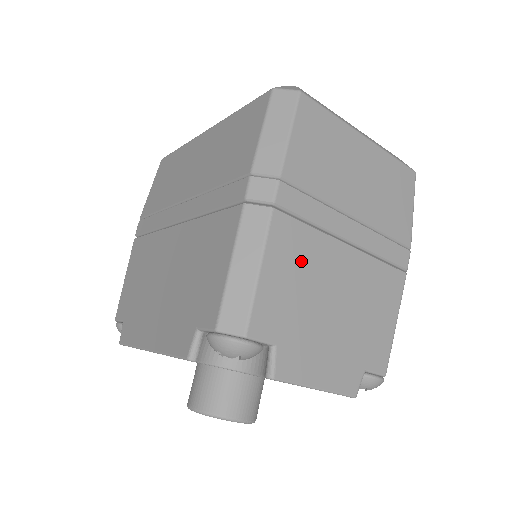
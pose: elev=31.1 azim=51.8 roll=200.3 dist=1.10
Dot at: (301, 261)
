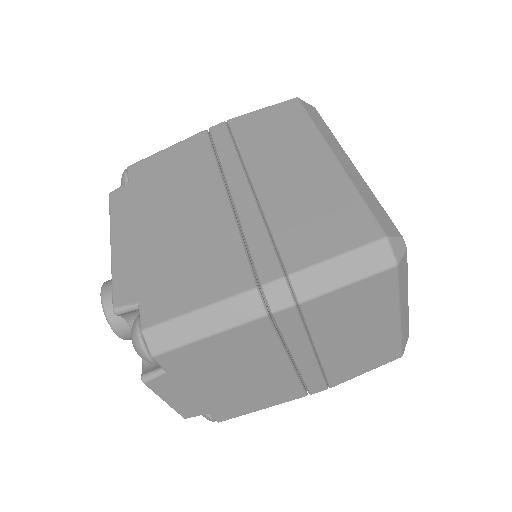
Dot at: (245, 350)
